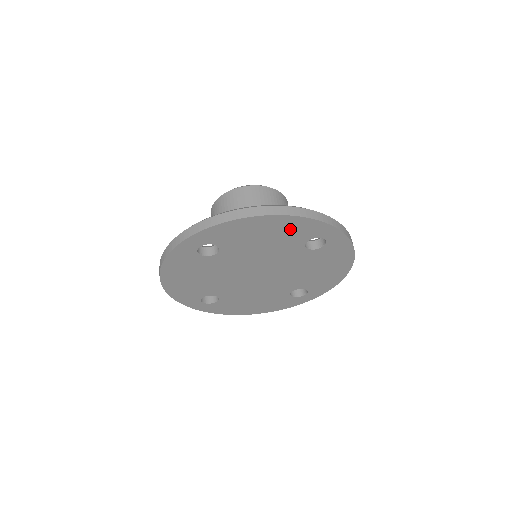
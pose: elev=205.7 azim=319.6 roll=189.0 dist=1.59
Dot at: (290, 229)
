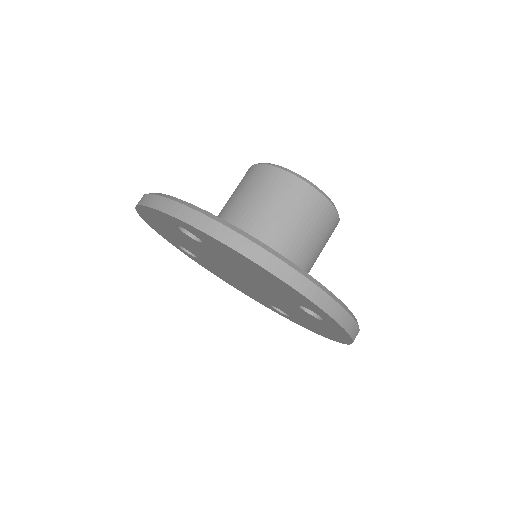
Dot at: (287, 290)
